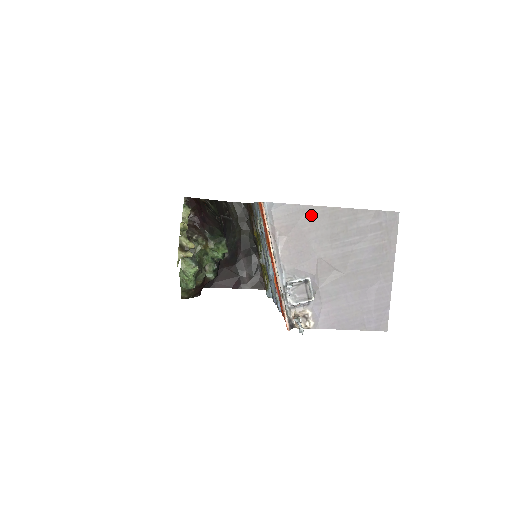
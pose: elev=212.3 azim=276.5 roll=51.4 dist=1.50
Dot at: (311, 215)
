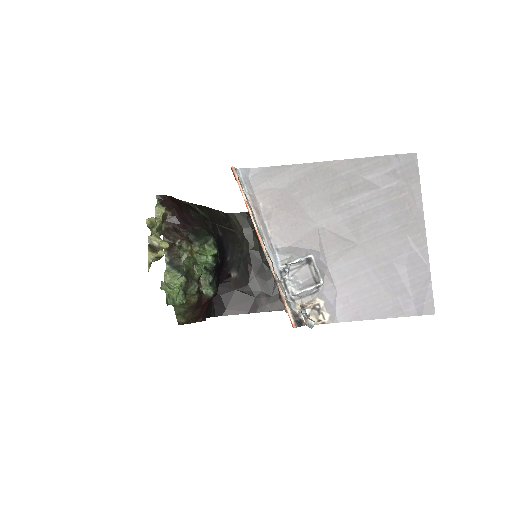
Dot at: (300, 176)
